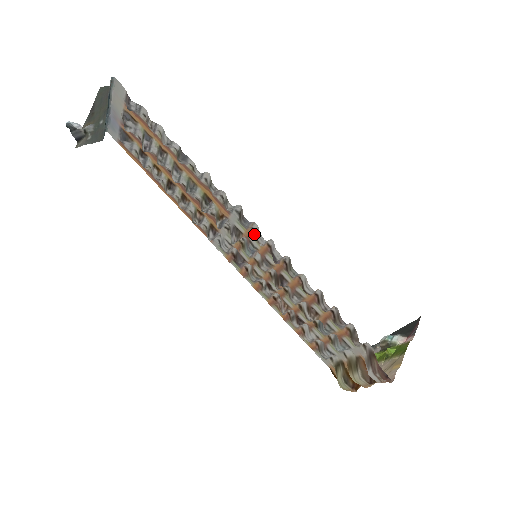
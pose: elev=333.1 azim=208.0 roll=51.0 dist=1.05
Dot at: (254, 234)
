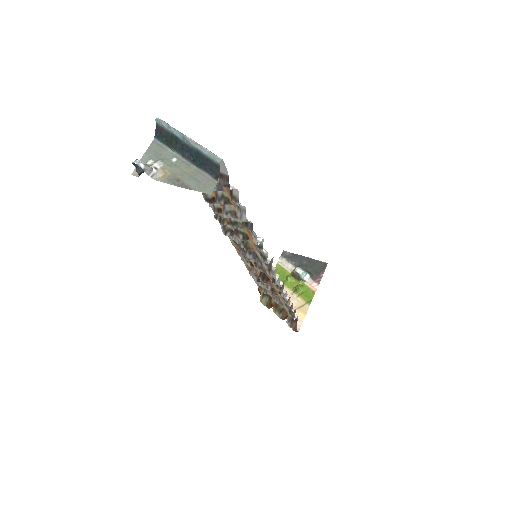
Dot at: (269, 269)
